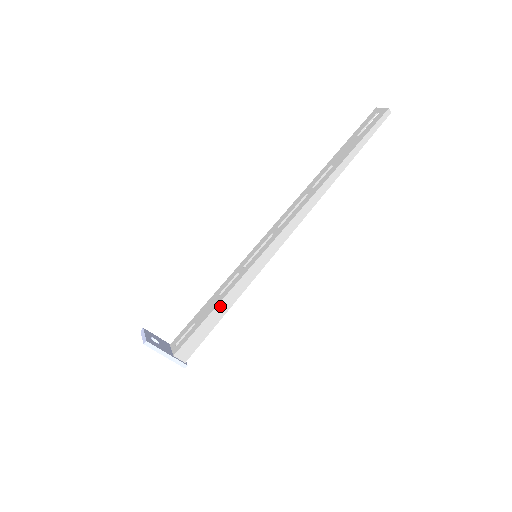
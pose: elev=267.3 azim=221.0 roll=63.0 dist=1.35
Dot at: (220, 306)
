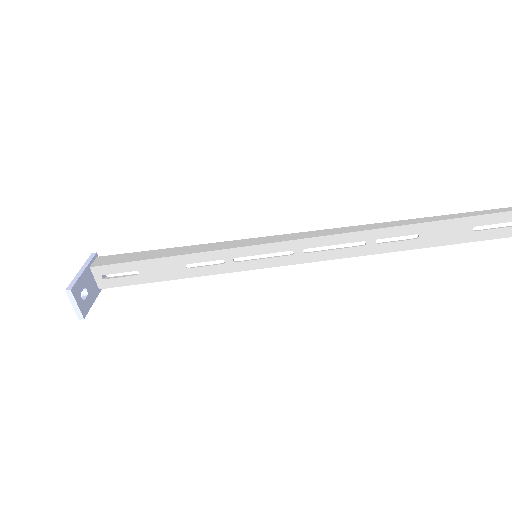
Dot at: (182, 277)
